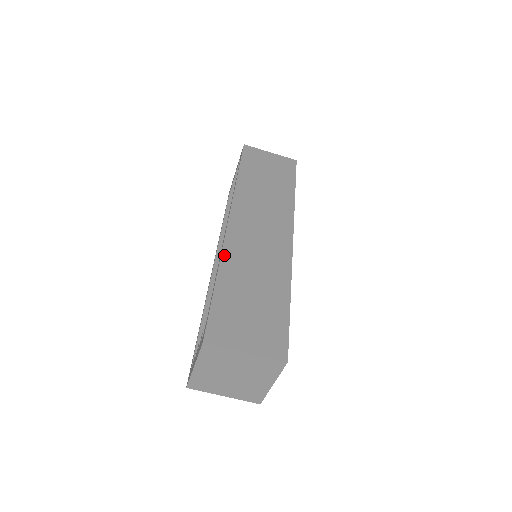
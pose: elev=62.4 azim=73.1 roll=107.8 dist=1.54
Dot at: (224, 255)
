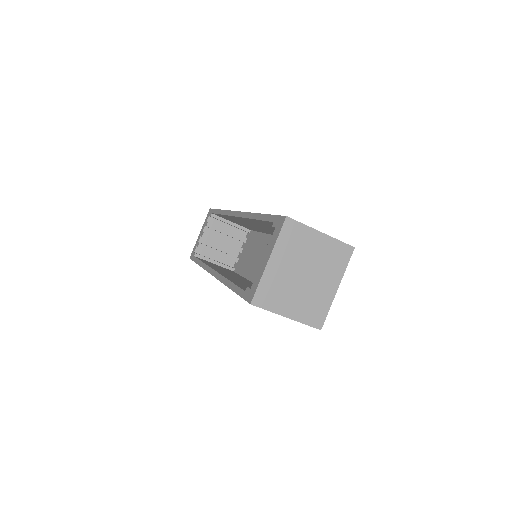
Dot at: occluded
